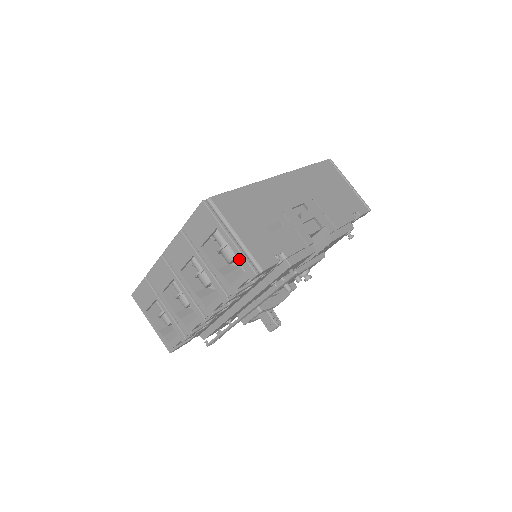
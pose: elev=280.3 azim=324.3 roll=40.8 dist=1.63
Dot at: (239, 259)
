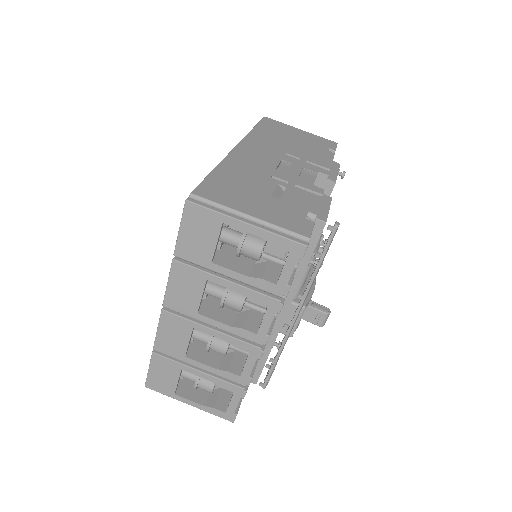
Dot at: (273, 242)
